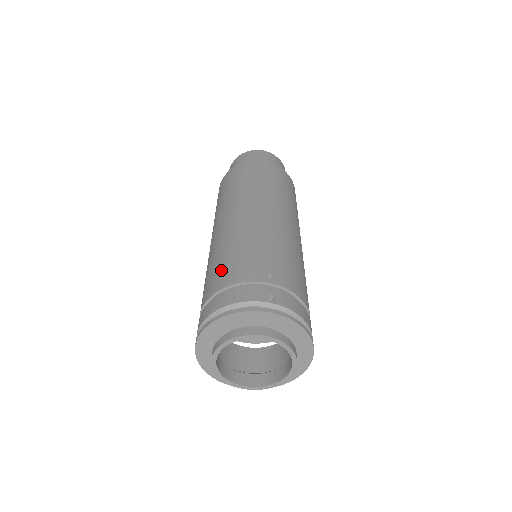
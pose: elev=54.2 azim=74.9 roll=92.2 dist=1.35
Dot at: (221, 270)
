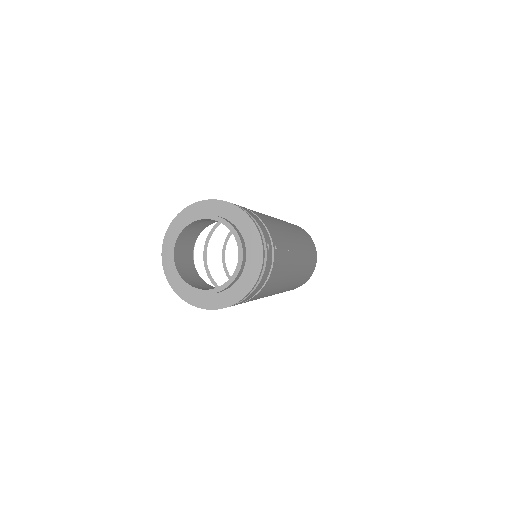
Dot at: occluded
